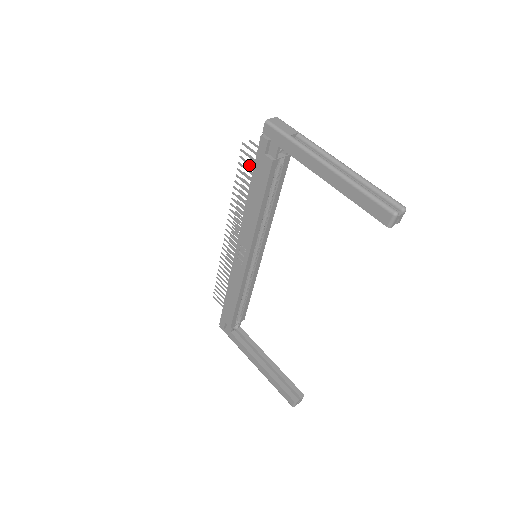
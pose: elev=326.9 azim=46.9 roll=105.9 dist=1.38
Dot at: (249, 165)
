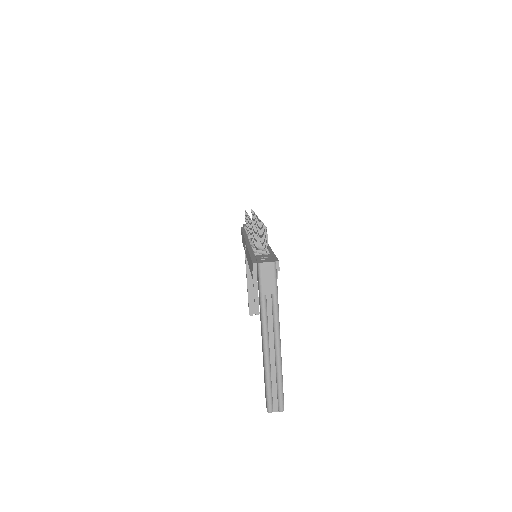
Dot at: (256, 242)
